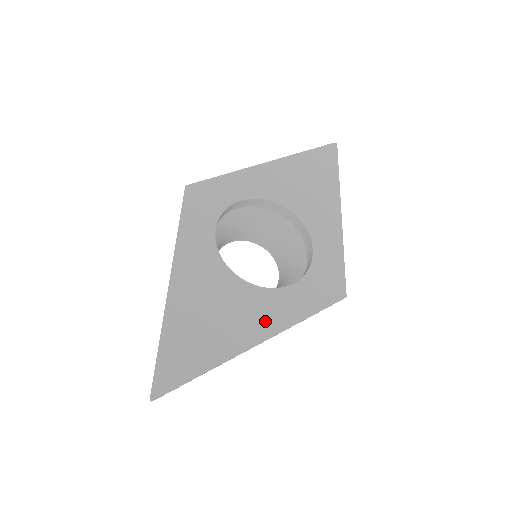
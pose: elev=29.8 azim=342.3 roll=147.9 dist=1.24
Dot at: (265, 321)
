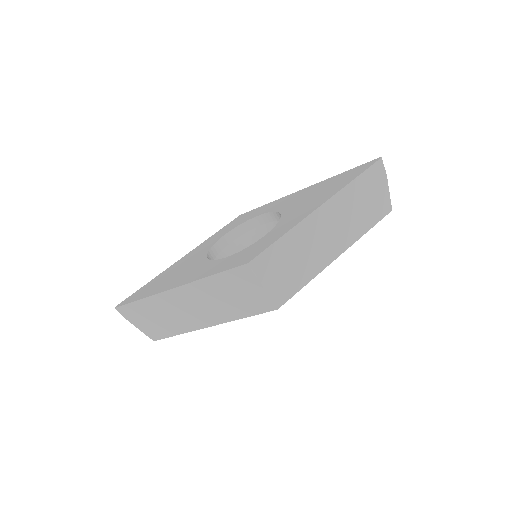
Dot at: (188, 277)
